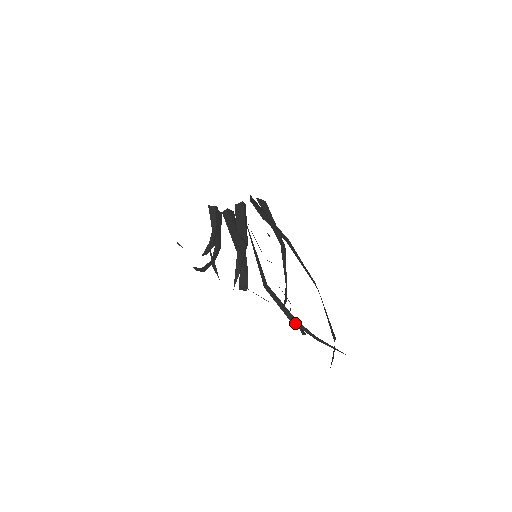
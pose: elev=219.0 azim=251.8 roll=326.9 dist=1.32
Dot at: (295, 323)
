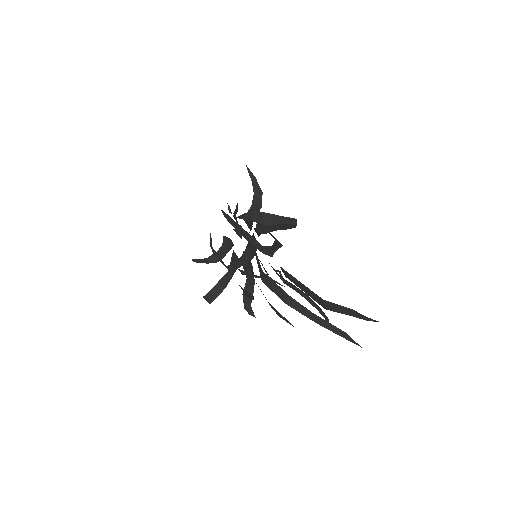
Dot at: (289, 303)
